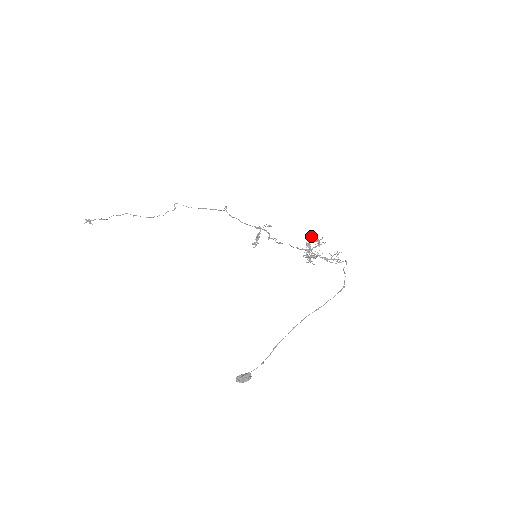
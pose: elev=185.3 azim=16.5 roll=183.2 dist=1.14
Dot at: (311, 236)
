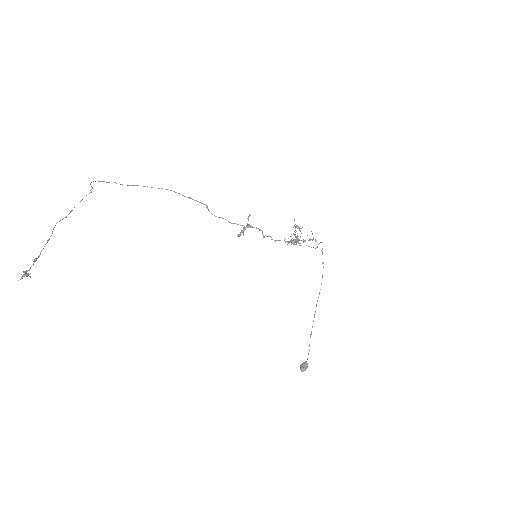
Dot at: (298, 228)
